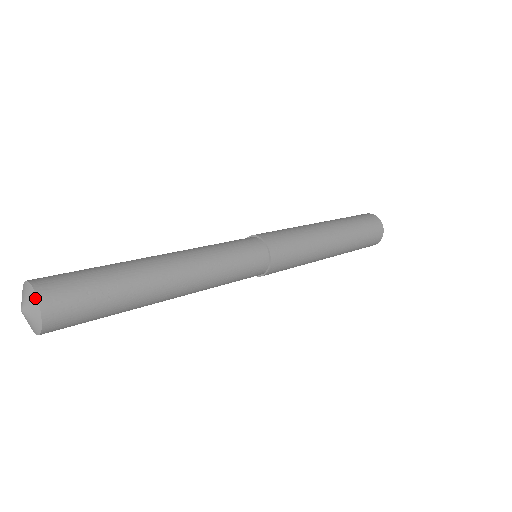
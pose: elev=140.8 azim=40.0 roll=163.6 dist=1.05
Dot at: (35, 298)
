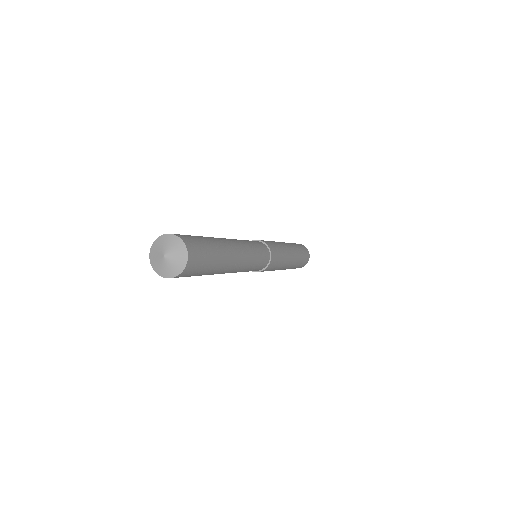
Dot at: (180, 271)
